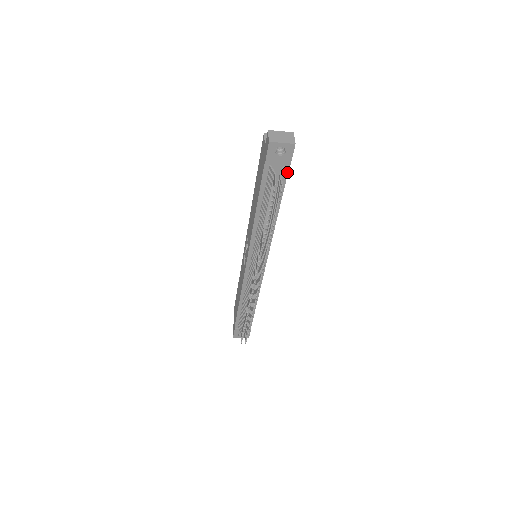
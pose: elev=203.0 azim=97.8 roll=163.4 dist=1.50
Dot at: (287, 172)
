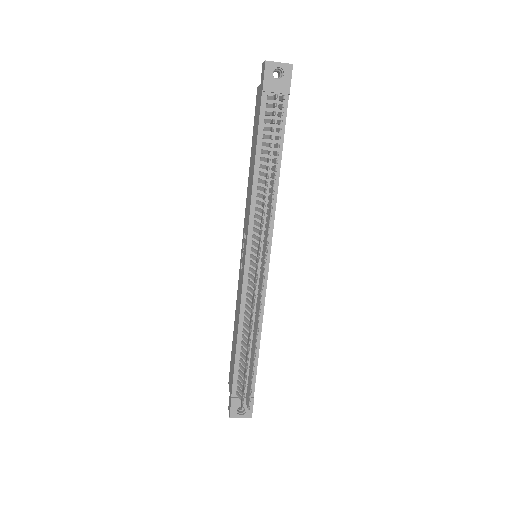
Dot at: (286, 107)
